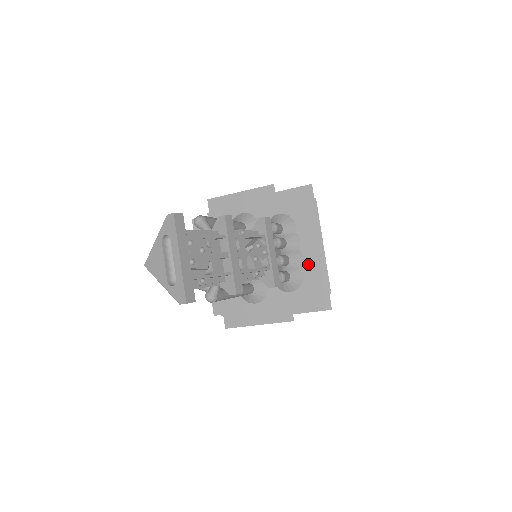
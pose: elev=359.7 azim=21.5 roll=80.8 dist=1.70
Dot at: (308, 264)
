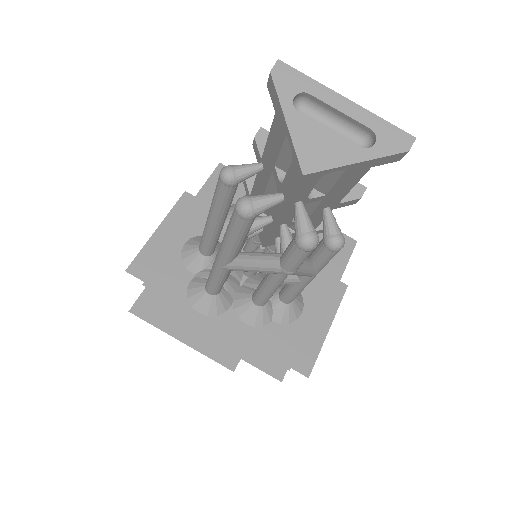
Dot at: occluded
